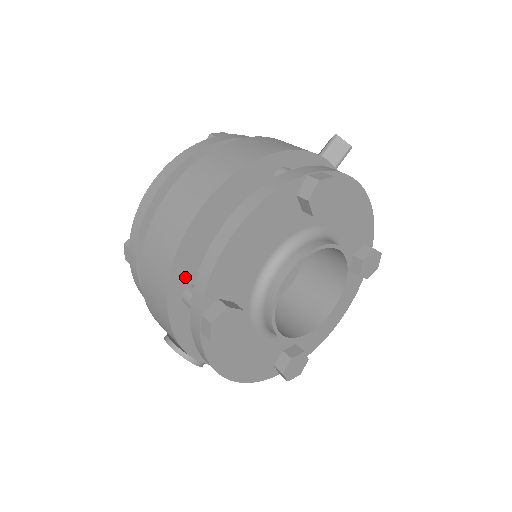
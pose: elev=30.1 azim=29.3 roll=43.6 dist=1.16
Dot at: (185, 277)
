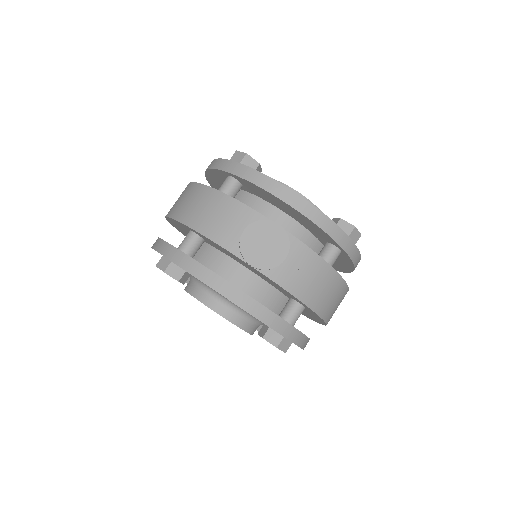
Dot at: occluded
